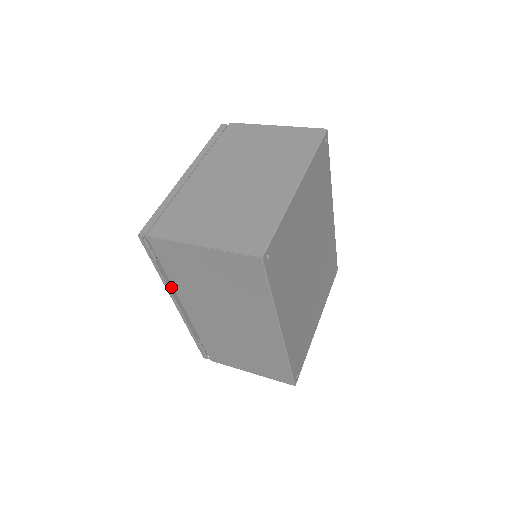
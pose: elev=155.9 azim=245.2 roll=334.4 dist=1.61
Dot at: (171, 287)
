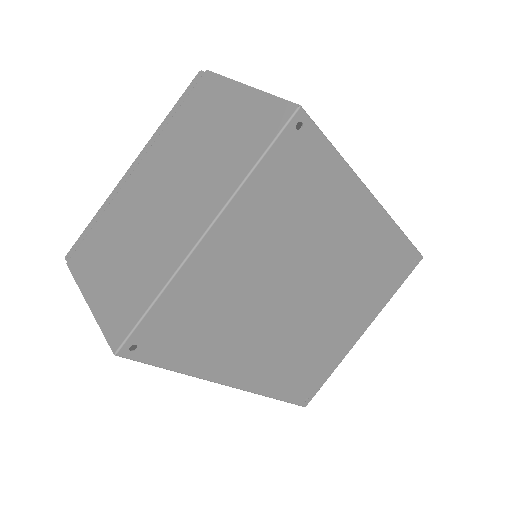
Dot at: occluded
